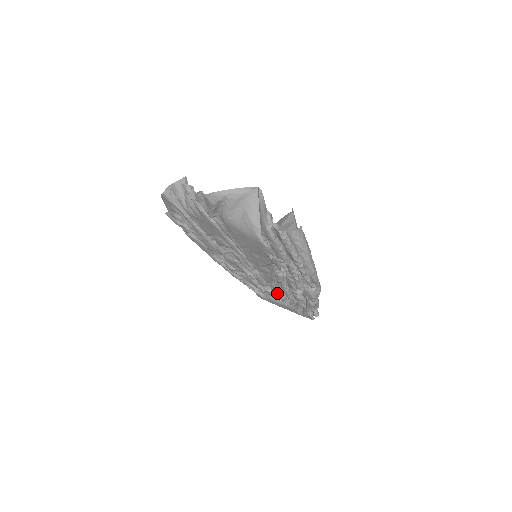
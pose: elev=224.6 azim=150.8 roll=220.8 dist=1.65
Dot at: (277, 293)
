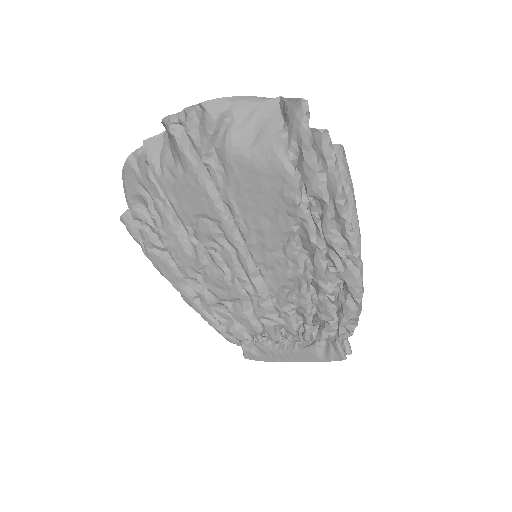
Dot at: (286, 318)
